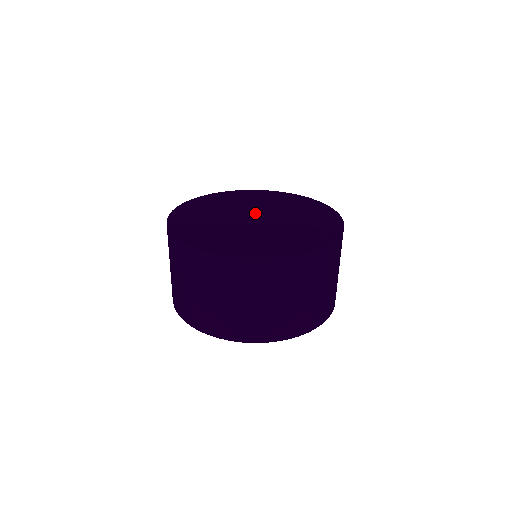
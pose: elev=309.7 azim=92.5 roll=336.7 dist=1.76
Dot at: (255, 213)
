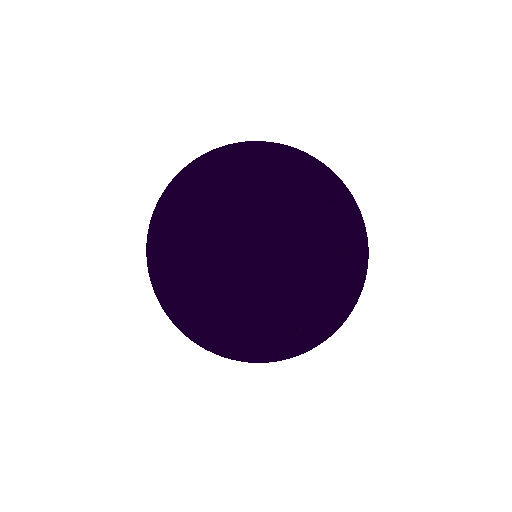
Dot at: (271, 237)
